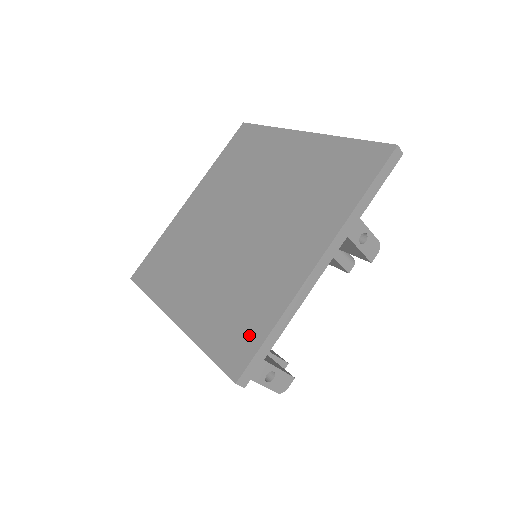
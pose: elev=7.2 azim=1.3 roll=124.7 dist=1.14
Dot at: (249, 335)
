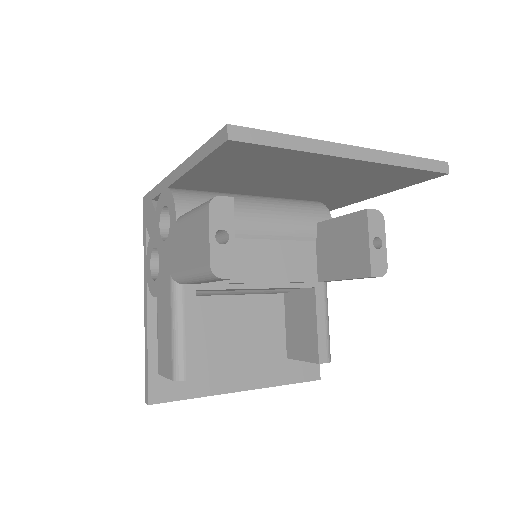
Dot at: occluded
